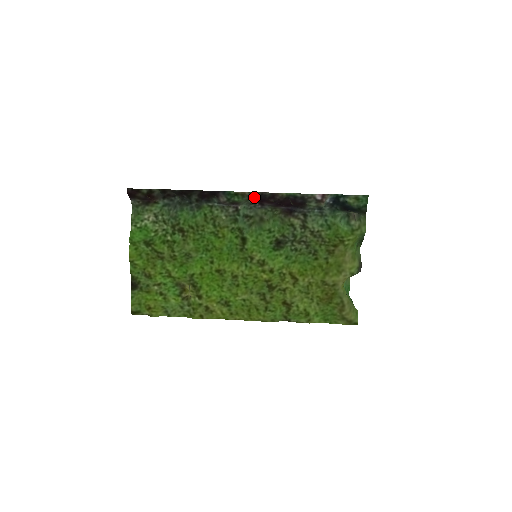
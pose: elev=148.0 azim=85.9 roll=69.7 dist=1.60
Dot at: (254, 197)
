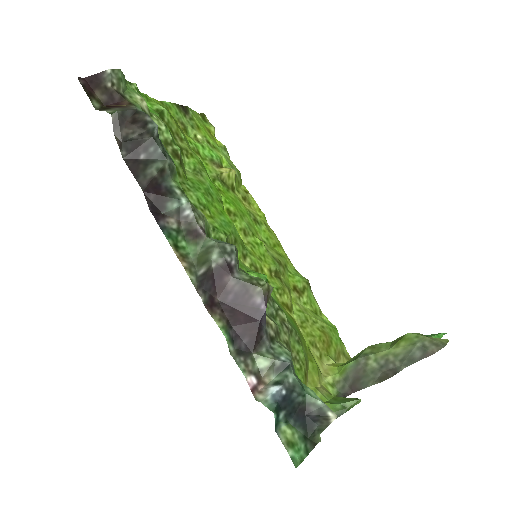
Dot at: (200, 270)
